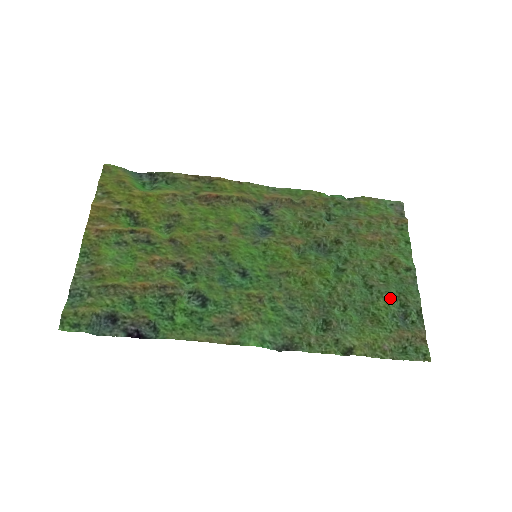
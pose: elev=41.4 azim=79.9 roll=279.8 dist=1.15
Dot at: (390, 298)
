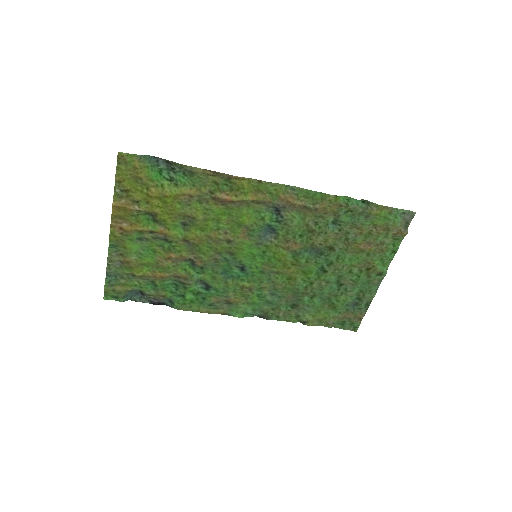
Dot at: (351, 295)
